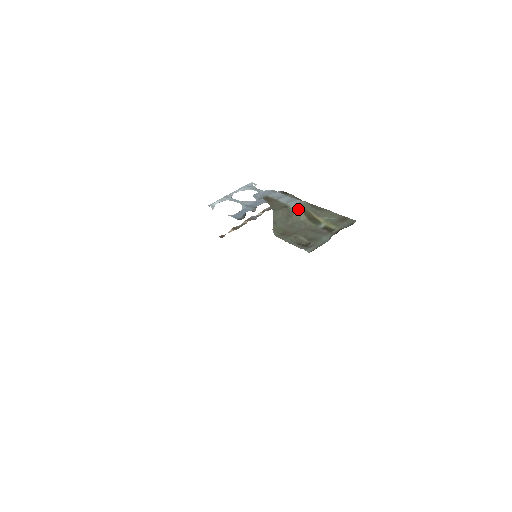
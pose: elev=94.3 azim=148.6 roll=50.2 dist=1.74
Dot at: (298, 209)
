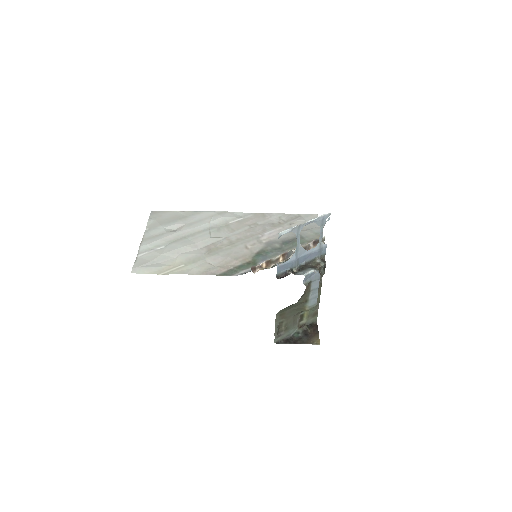
Dot at: (307, 310)
